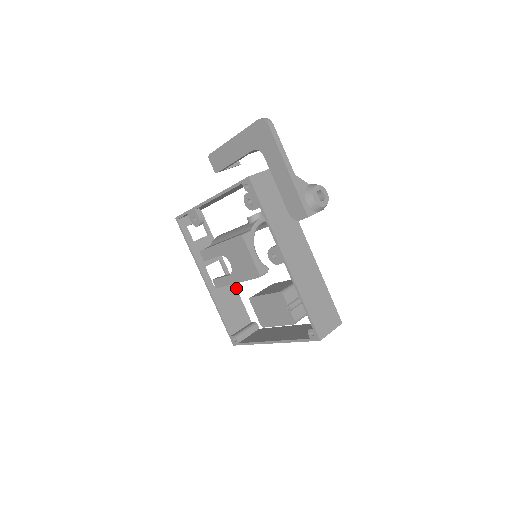
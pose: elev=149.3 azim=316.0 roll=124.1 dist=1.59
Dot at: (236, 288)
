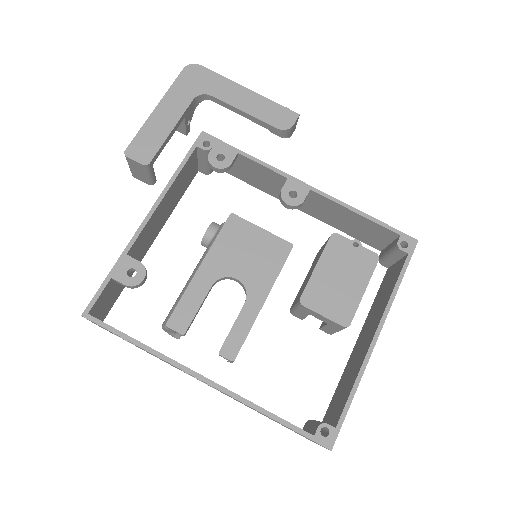
Dot at: occluded
